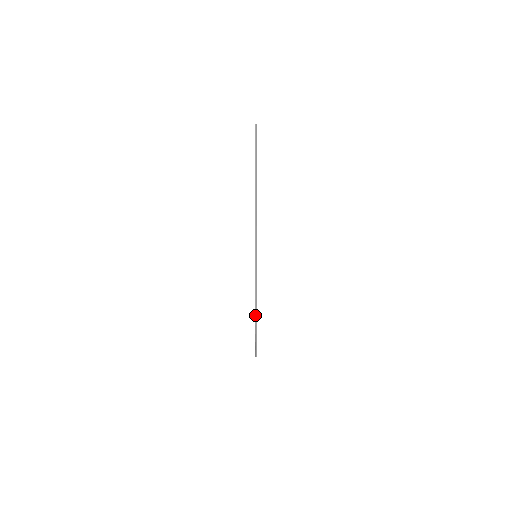
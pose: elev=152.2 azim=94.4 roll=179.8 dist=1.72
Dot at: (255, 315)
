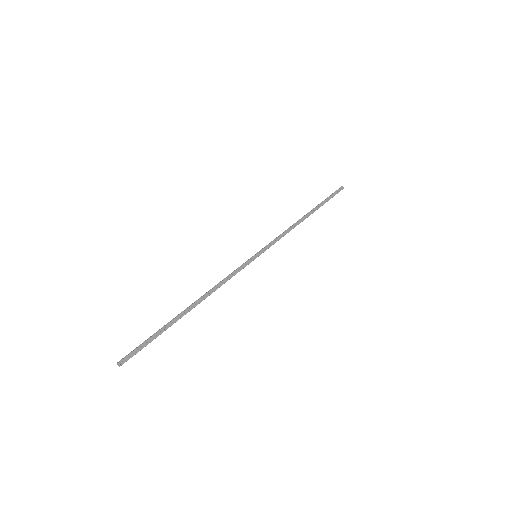
Dot at: (188, 308)
